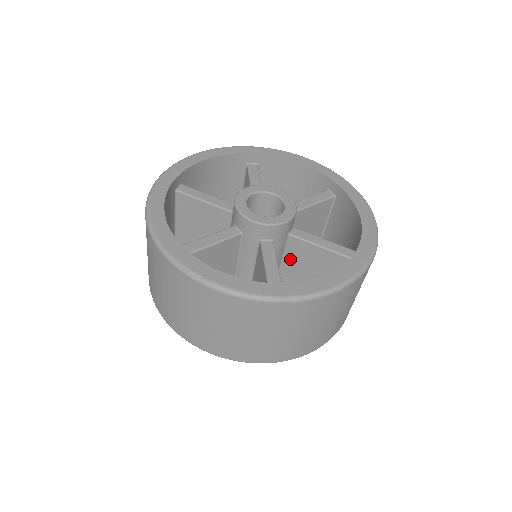
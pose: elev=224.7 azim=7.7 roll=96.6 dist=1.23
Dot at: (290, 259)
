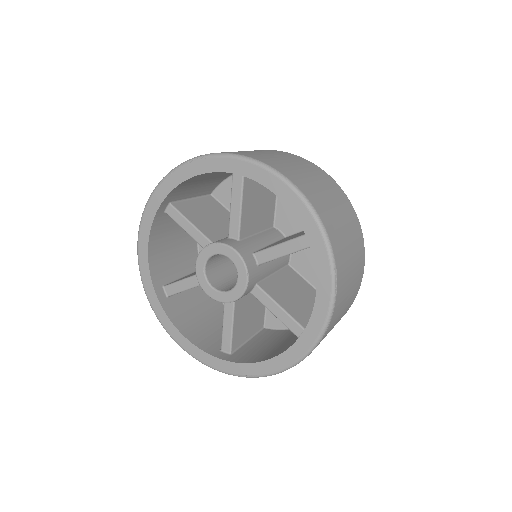
Dot at: occluded
